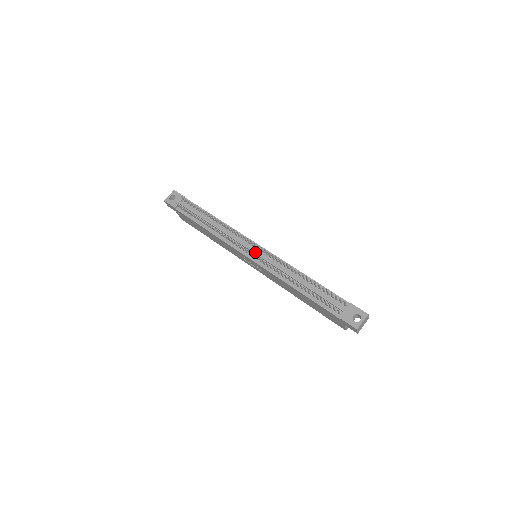
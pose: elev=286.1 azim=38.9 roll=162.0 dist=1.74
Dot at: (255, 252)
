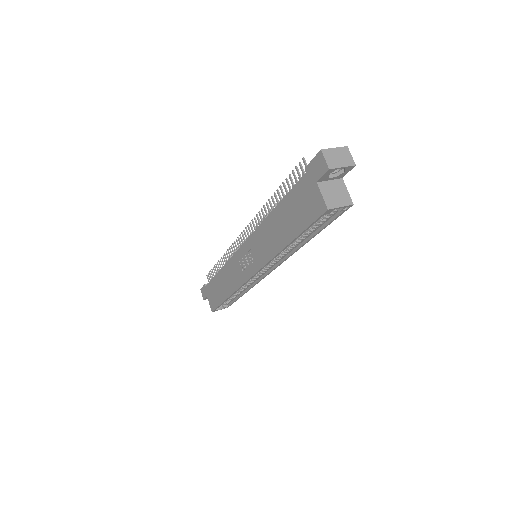
Dot at: occluded
